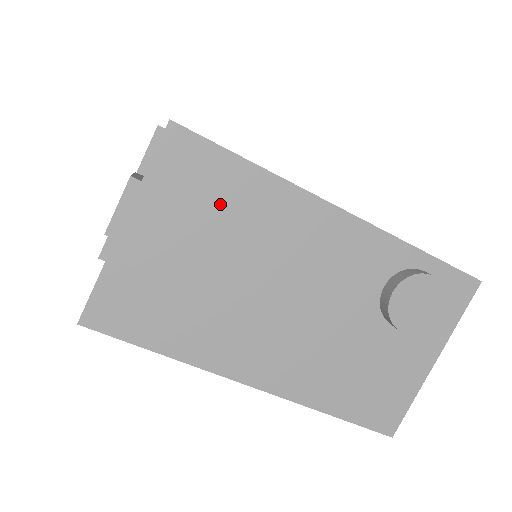
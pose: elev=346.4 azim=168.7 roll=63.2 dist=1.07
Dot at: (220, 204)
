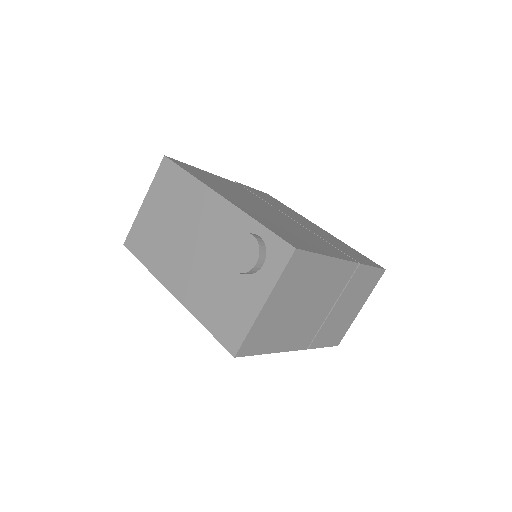
Dot at: (174, 192)
